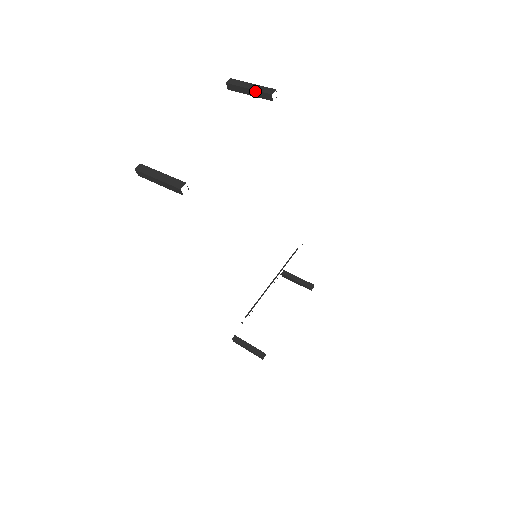
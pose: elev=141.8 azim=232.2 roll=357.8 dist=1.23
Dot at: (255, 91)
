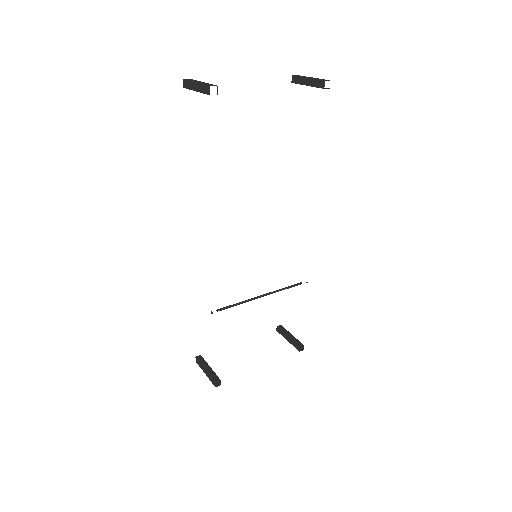
Dot at: (312, 80)
